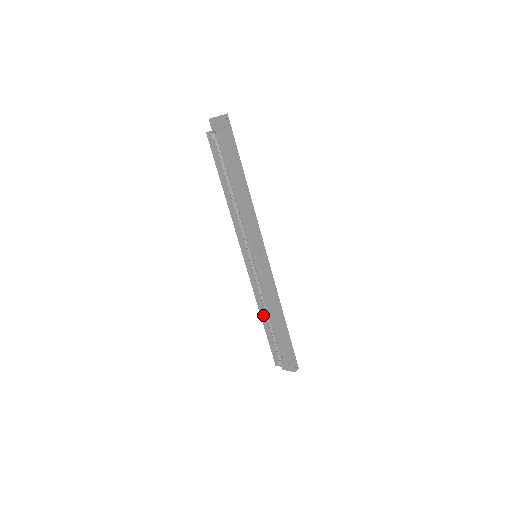
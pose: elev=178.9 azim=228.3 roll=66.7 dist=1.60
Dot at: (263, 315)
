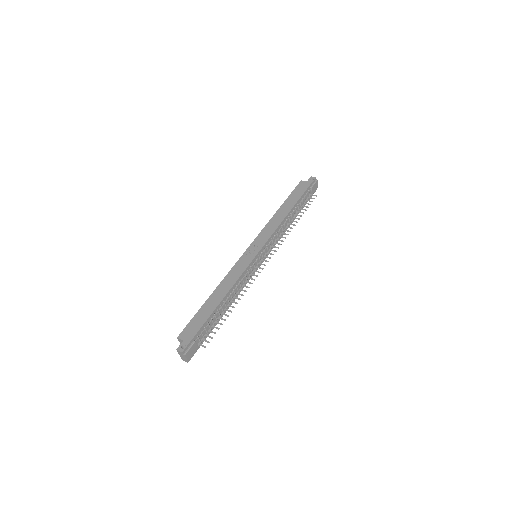
Dot at: occluded
